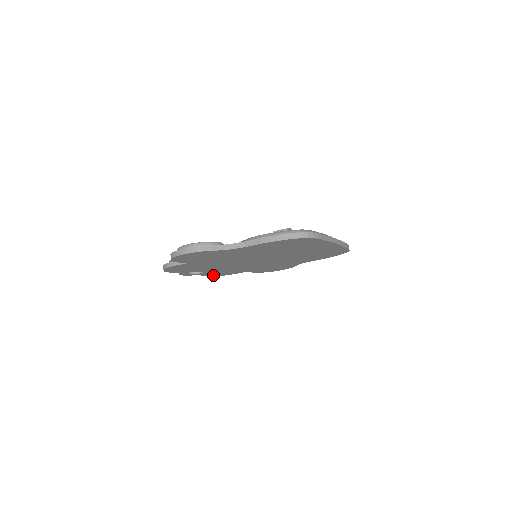
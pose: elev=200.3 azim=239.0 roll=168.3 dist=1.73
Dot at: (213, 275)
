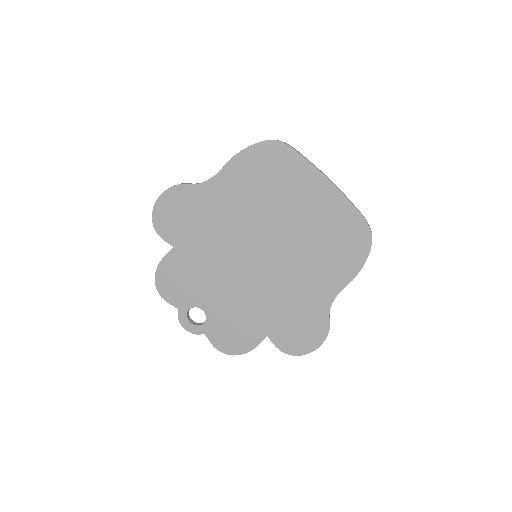
Dot at: (225, 347)
